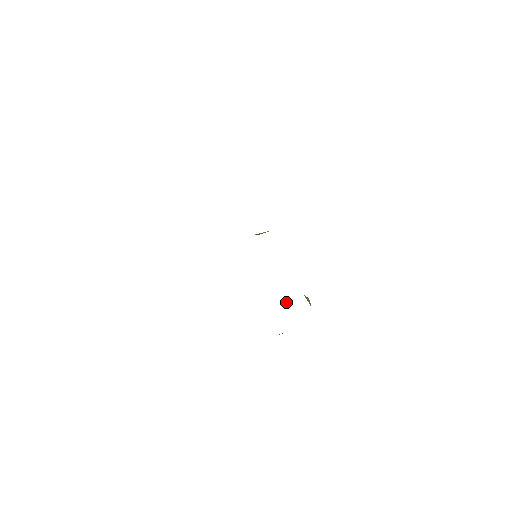
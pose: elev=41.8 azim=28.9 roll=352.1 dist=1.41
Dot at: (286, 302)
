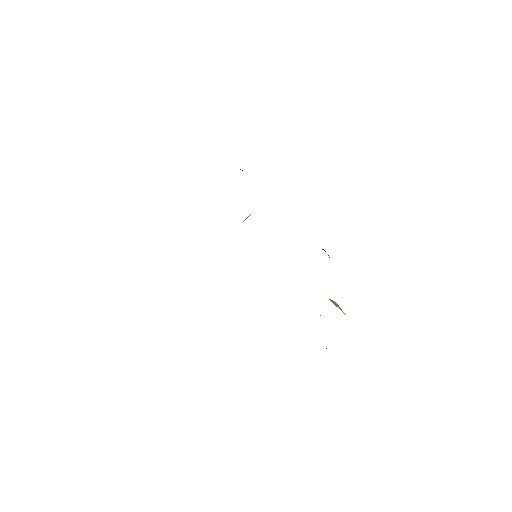
Dot at: occluded
